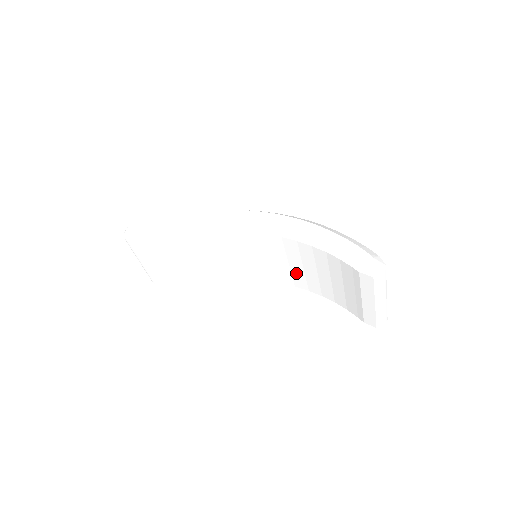
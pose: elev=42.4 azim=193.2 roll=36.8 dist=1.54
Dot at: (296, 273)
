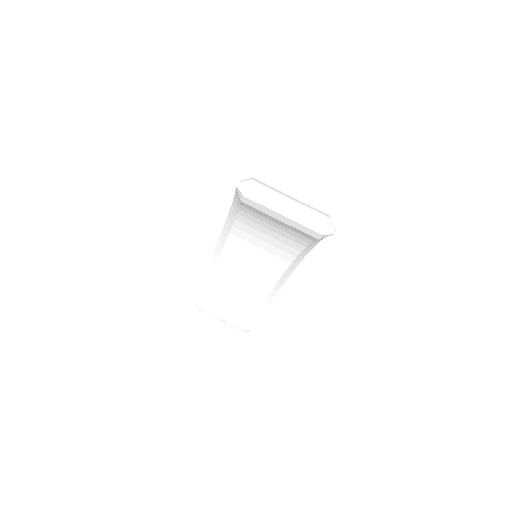
Dot at: (277, 245)
